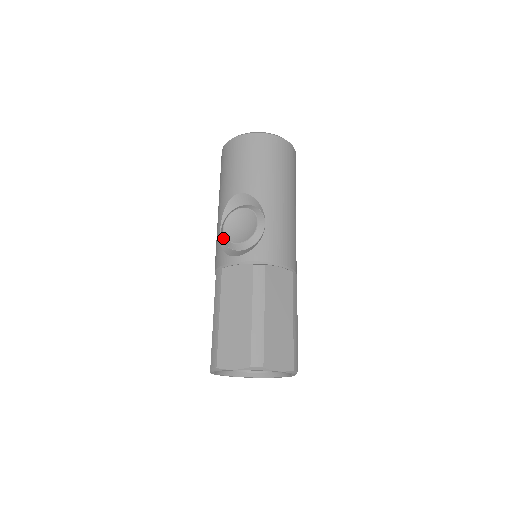
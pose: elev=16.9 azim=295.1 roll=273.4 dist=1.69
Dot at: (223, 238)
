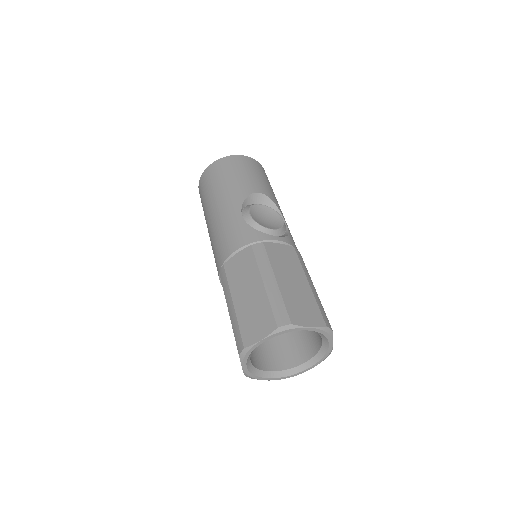
Dot at: (250, 221)
